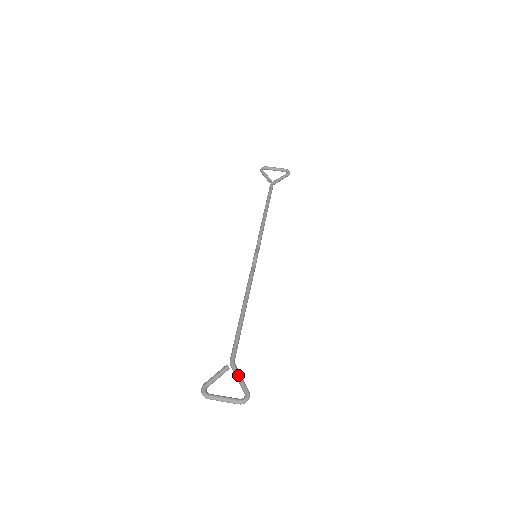
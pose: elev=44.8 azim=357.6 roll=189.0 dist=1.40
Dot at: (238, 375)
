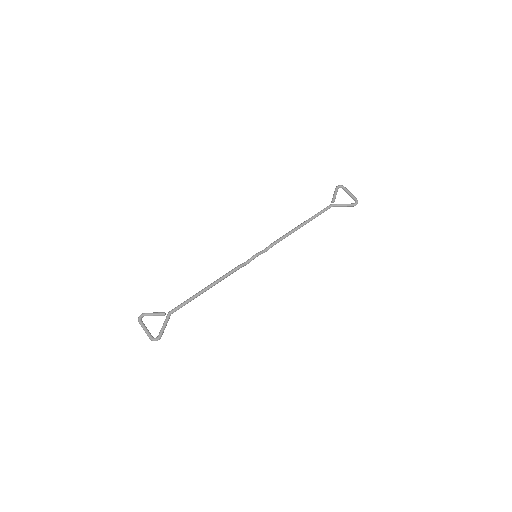
Dot at: (164, 323)
